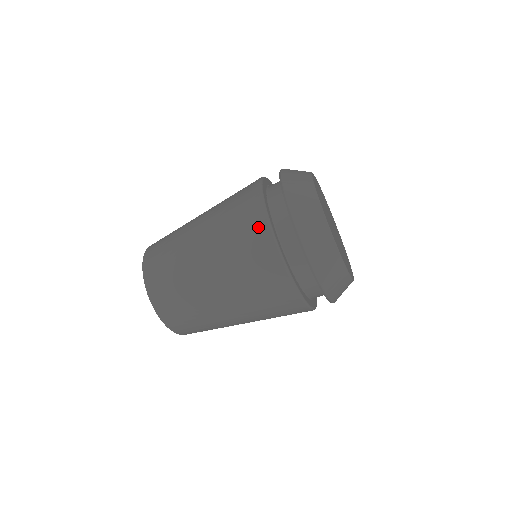
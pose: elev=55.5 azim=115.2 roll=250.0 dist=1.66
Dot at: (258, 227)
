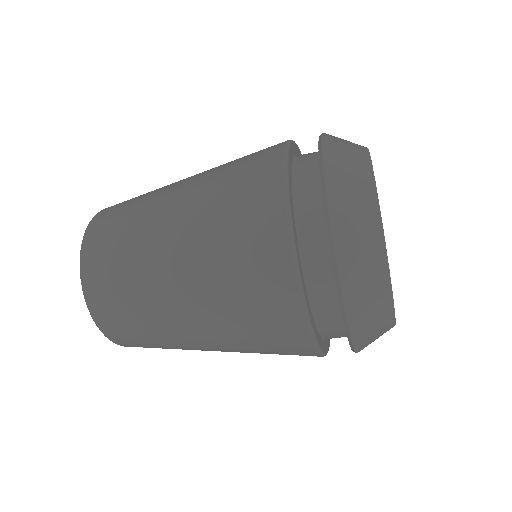
Dot at: (298, 346)
